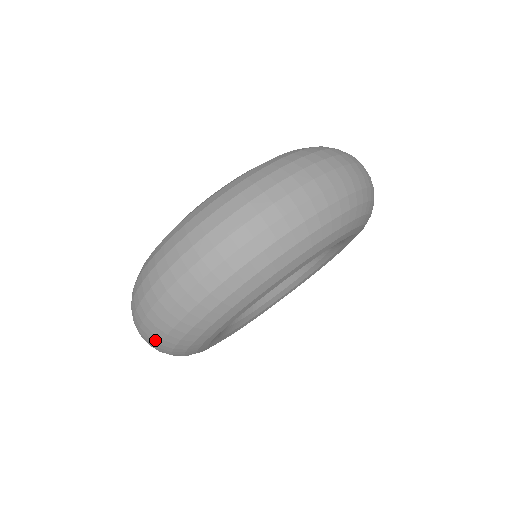
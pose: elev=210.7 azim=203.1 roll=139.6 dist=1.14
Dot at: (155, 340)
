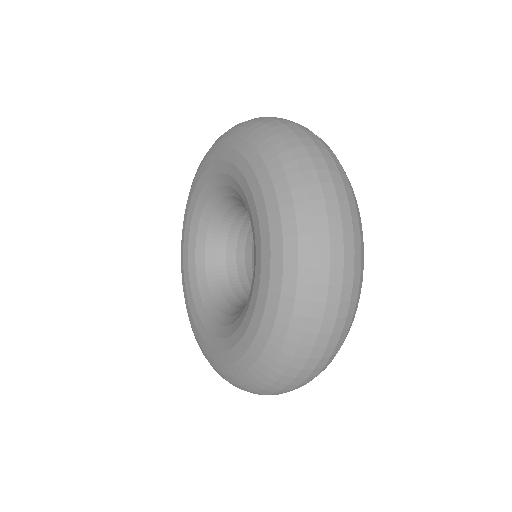
Dot at: occluded
